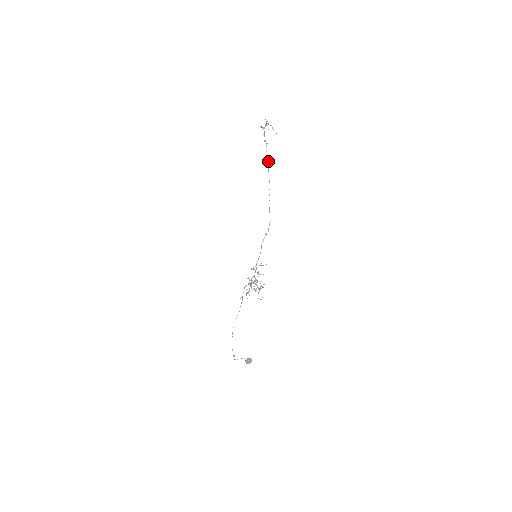
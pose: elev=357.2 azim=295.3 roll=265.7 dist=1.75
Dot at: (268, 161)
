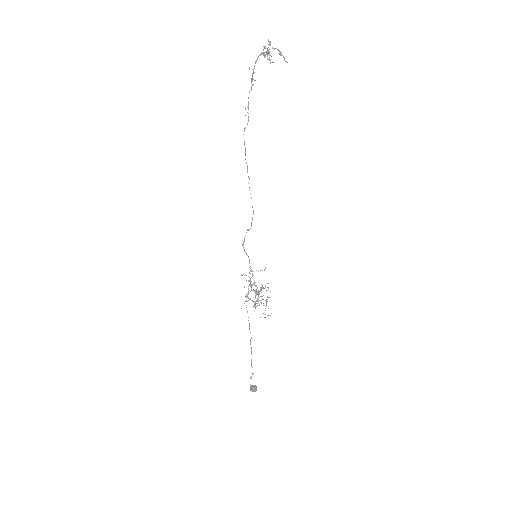
Dot at: occluded
